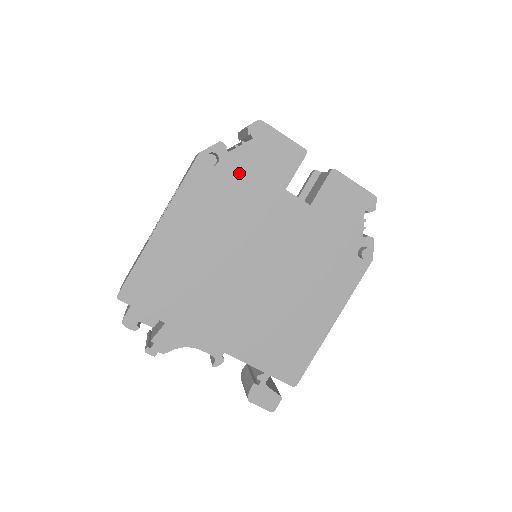
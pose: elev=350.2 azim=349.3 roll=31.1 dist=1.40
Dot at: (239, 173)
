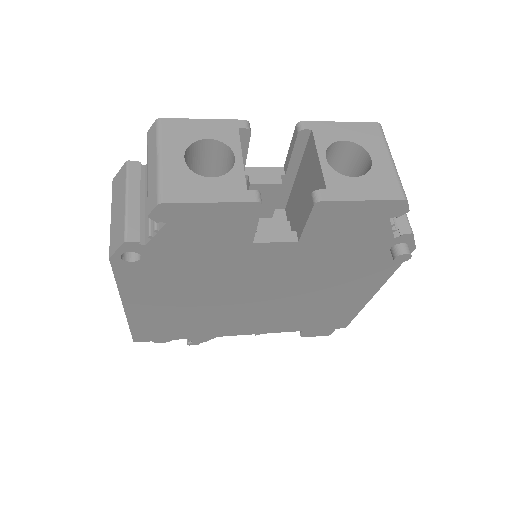
Dot at: (177, 253)
